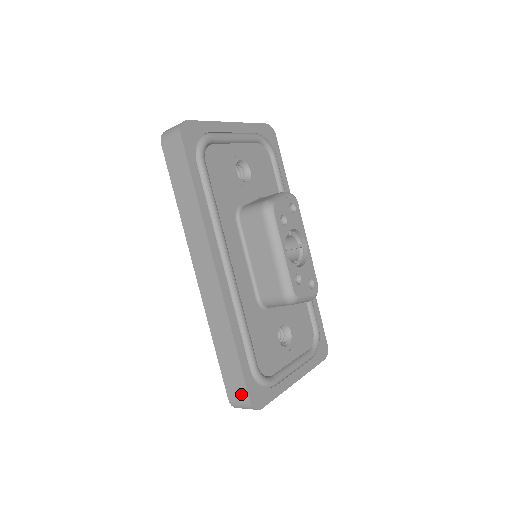
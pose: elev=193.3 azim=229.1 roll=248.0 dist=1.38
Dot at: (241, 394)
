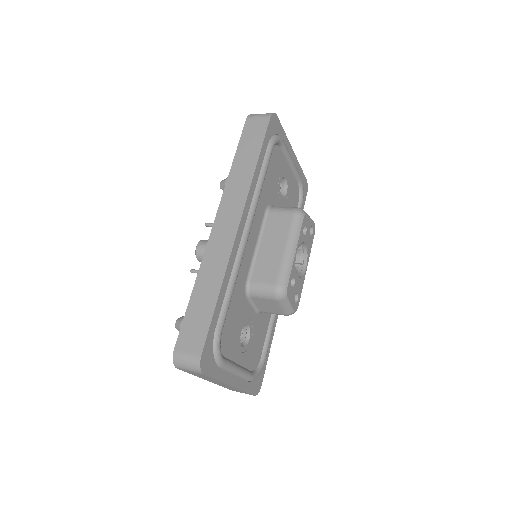
Dot at: (195, 346)
